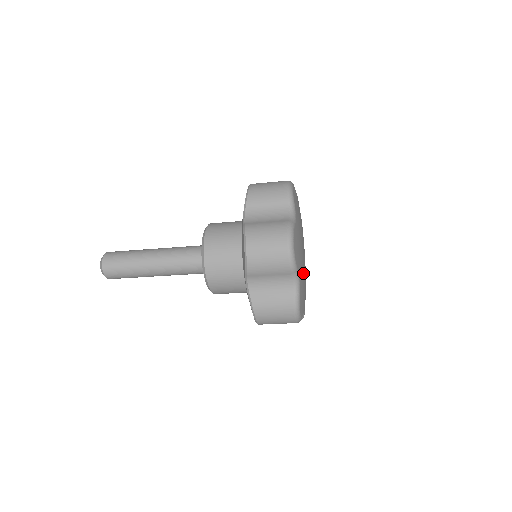
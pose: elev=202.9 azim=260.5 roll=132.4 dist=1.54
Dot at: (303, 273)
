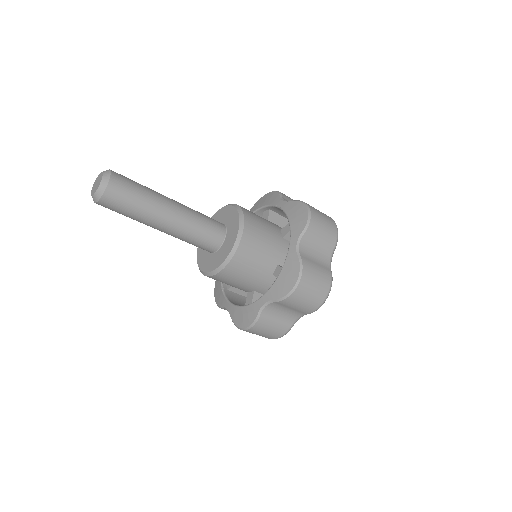
Dot at: occluded
